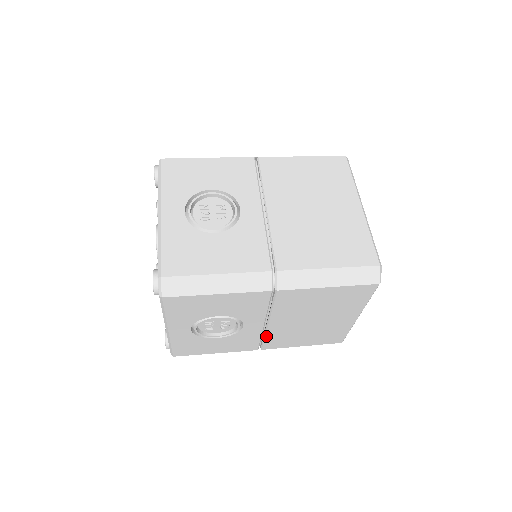
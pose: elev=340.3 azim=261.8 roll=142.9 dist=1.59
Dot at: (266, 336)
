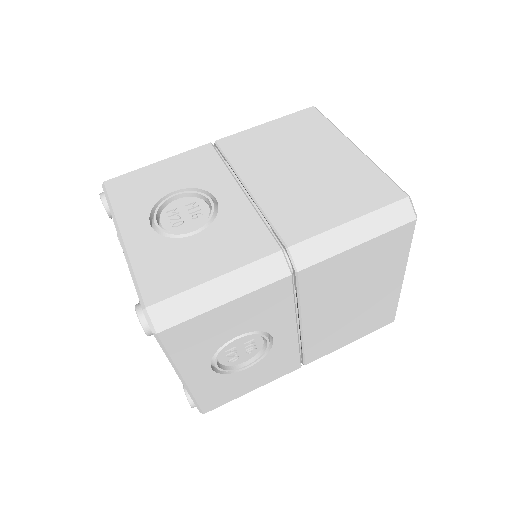
Dot at: occluded
